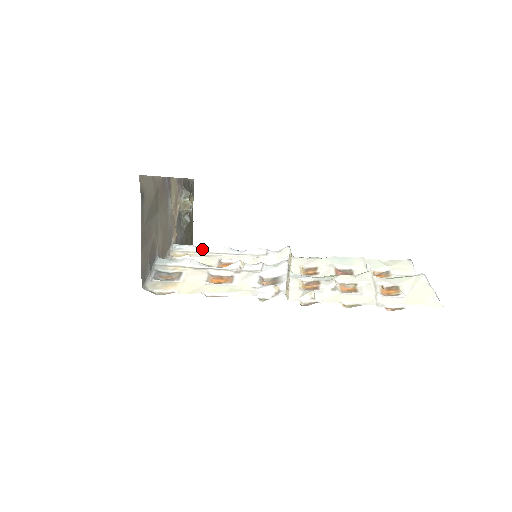
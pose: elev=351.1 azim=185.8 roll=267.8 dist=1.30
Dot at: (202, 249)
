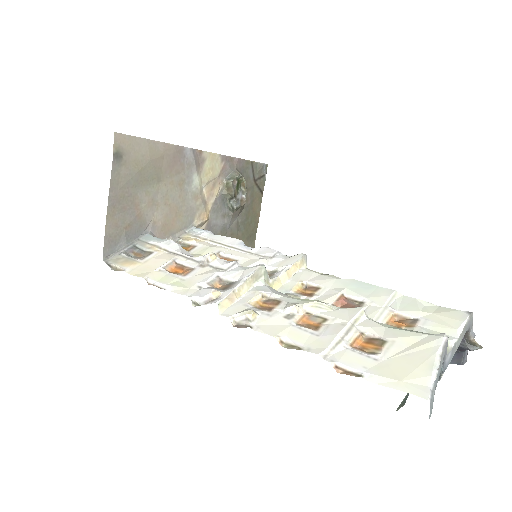
Dot at: (214, 237)
